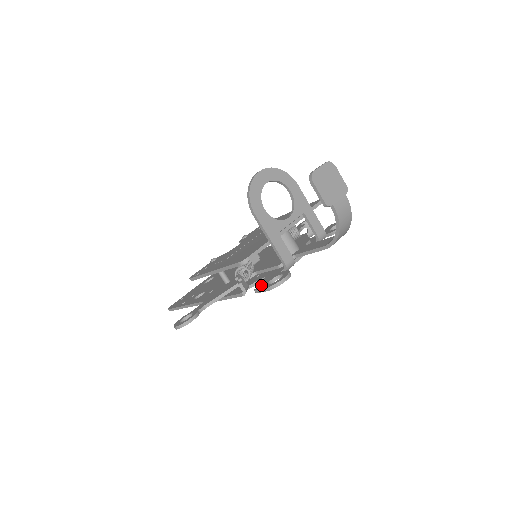
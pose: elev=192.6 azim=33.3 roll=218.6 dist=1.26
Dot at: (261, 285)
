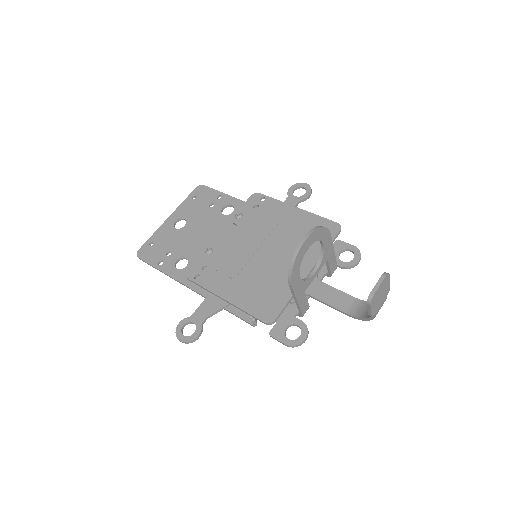
Dot at: (276, 330)
